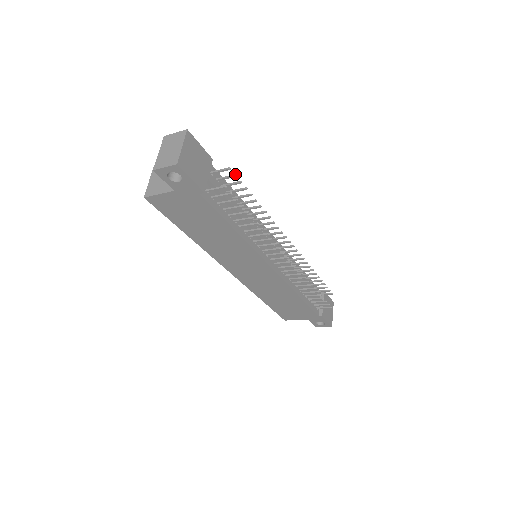
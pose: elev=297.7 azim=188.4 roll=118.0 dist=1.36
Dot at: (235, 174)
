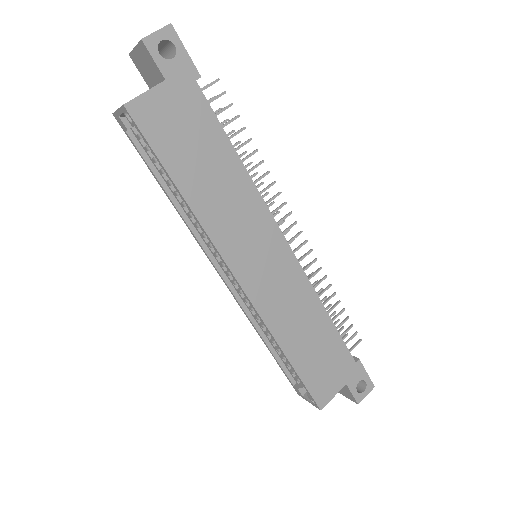
Dot at: occluded
